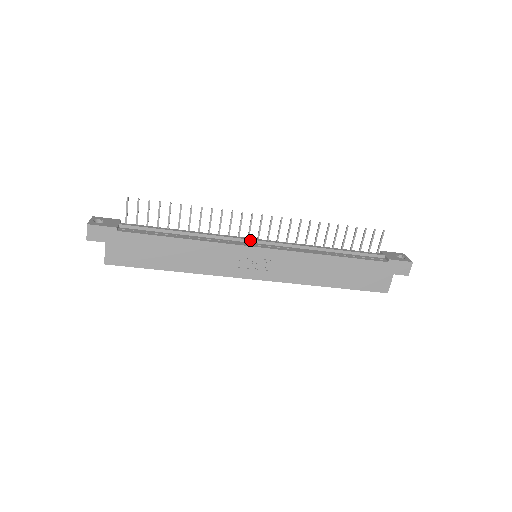
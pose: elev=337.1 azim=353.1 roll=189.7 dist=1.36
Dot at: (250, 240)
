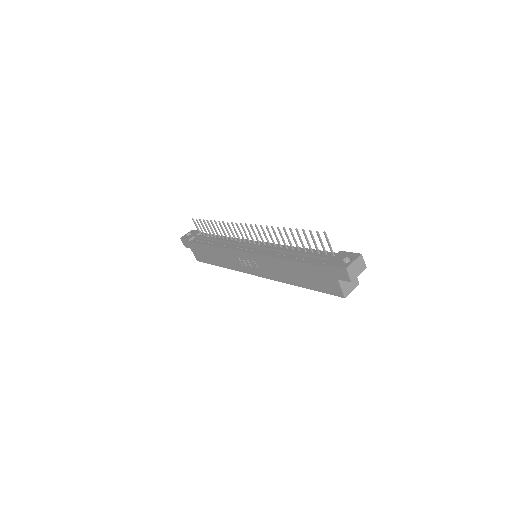
Dot at: (245, 244)
